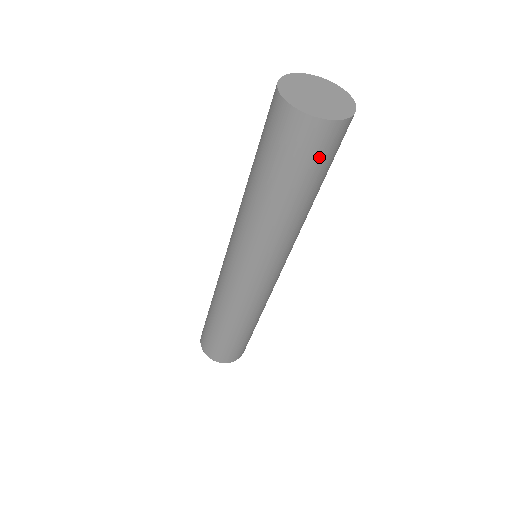
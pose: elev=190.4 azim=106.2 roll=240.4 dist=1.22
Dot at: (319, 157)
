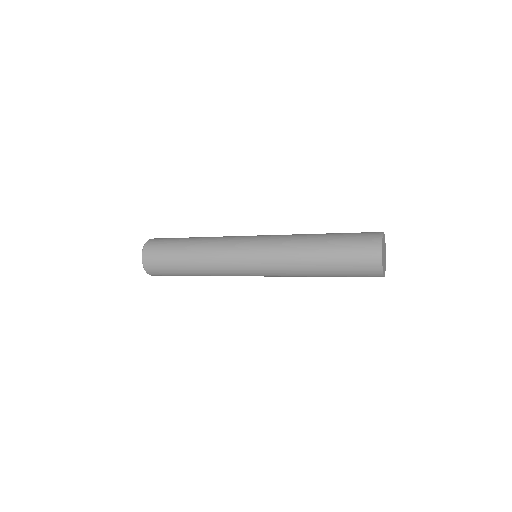
Dot at: occluded
